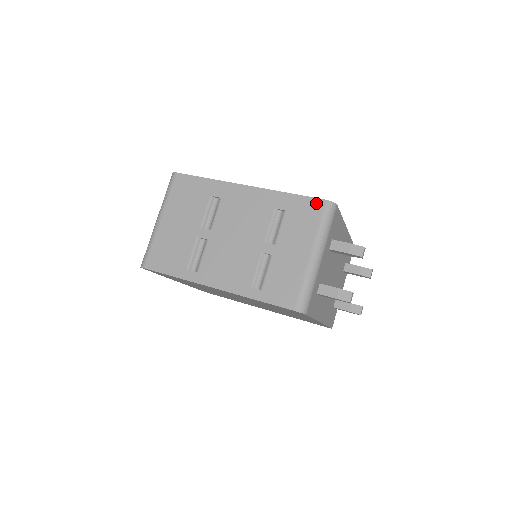
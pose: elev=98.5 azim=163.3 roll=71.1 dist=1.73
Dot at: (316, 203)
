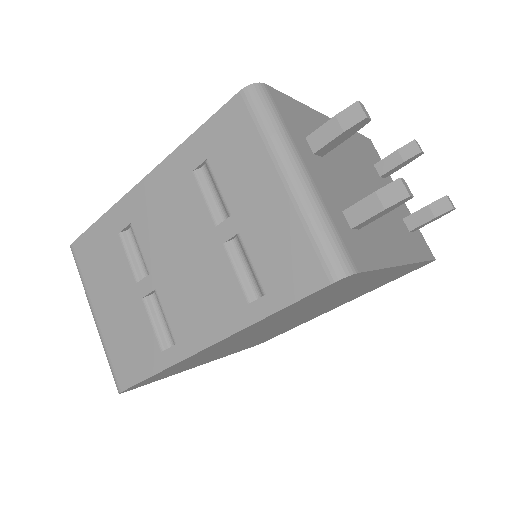
Dot at: (232, 109)
